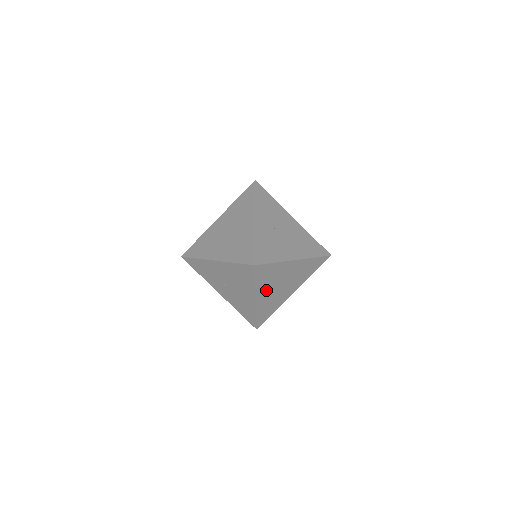
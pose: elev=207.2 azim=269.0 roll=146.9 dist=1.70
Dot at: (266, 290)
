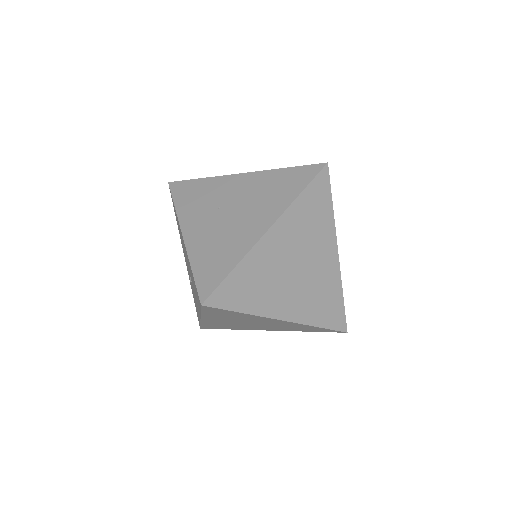
Dot at: (199, 219)
